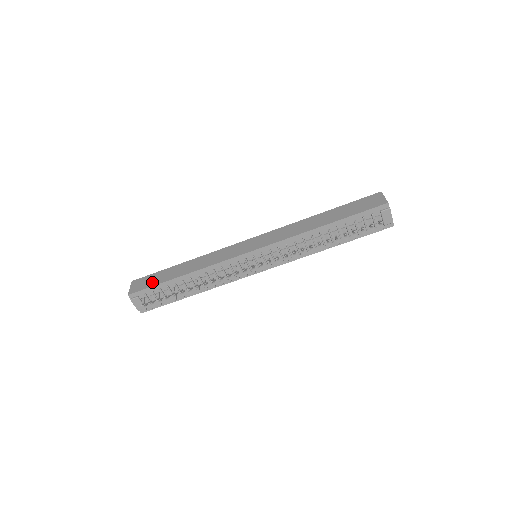
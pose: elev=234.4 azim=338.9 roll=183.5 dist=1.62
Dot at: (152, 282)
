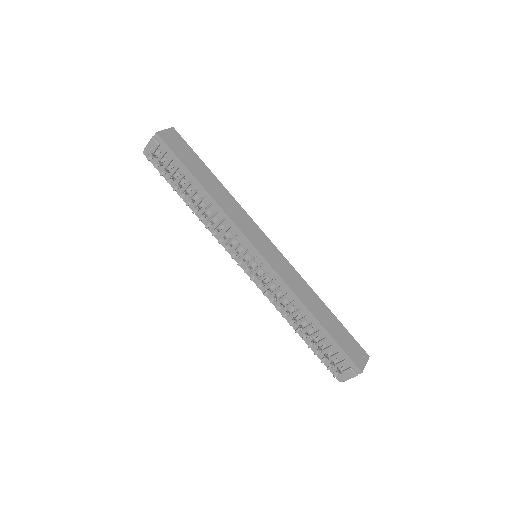
Dot at: (182, 154)
